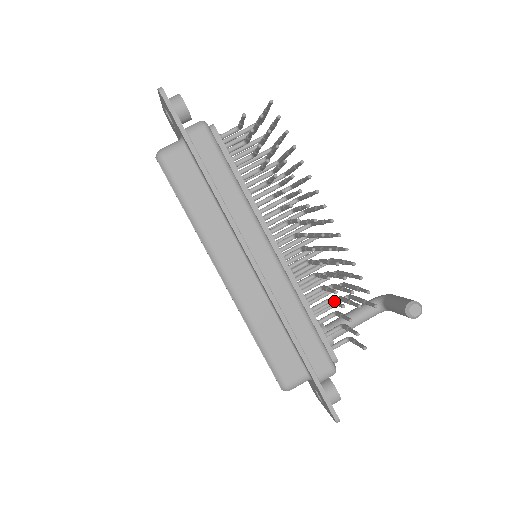
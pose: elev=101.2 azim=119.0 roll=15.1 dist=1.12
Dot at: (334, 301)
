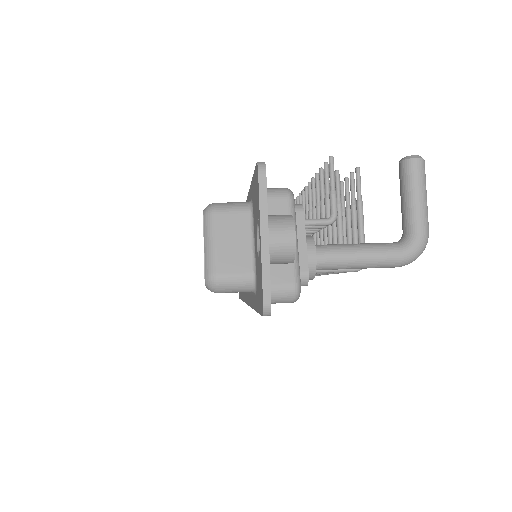
Dot at: (317, 205)
